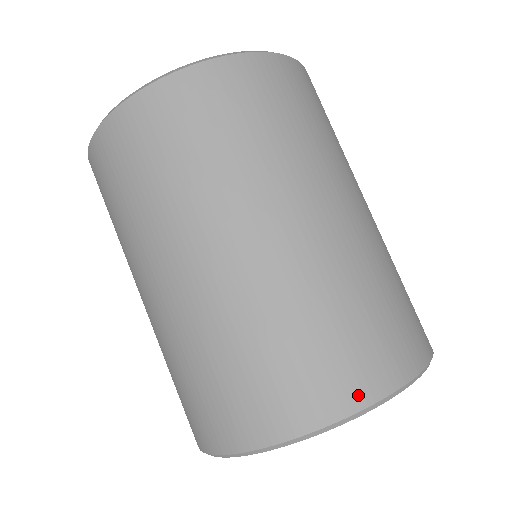
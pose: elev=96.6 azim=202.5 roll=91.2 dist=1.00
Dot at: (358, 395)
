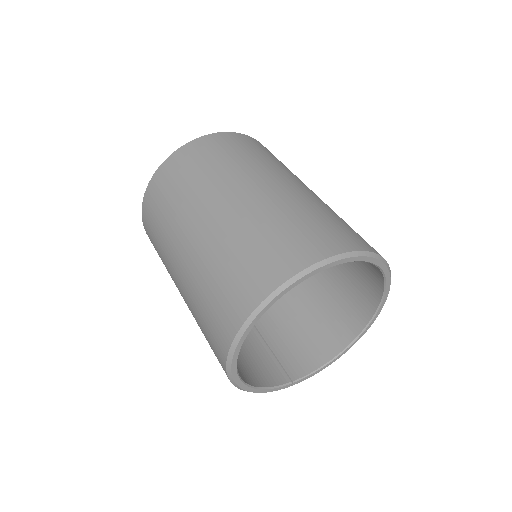
Dot at: (353, 245)
